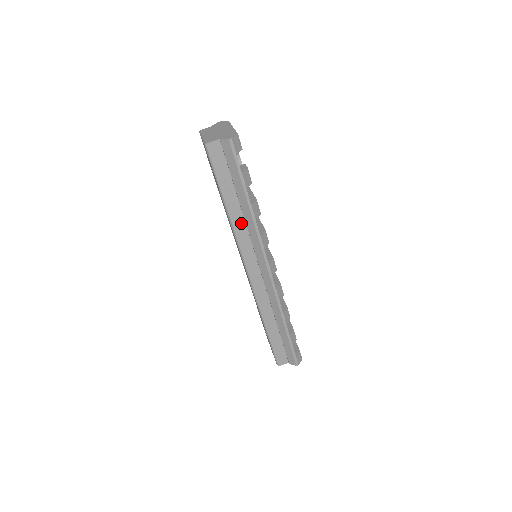
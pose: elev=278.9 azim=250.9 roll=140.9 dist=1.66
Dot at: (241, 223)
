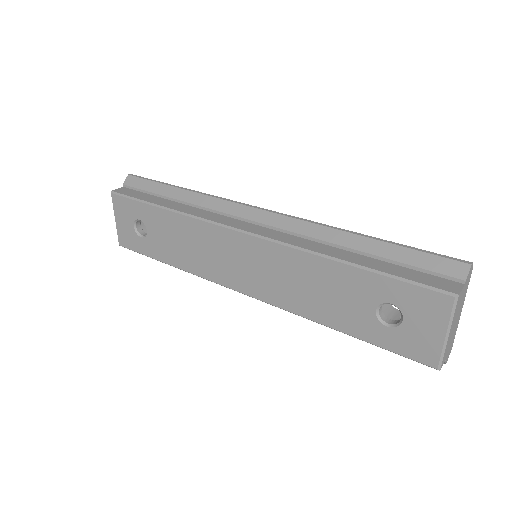
Dot at: (192, 209)
